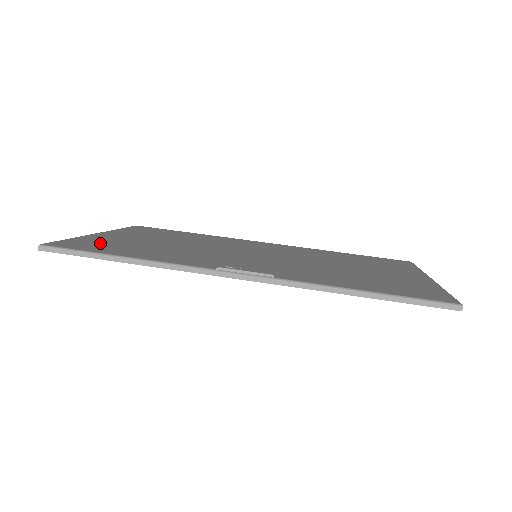
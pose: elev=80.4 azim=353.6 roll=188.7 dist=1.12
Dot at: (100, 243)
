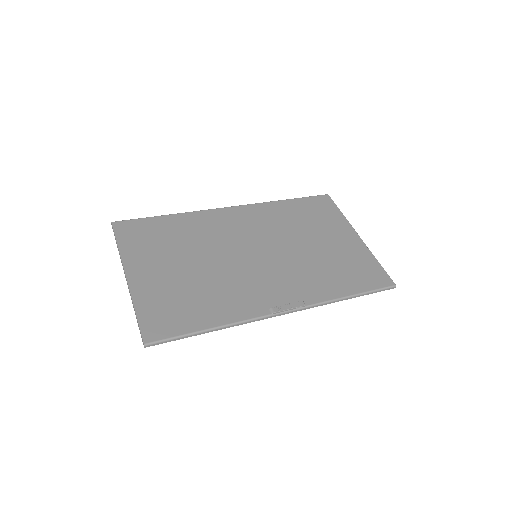
Dot at: (164, 308)
